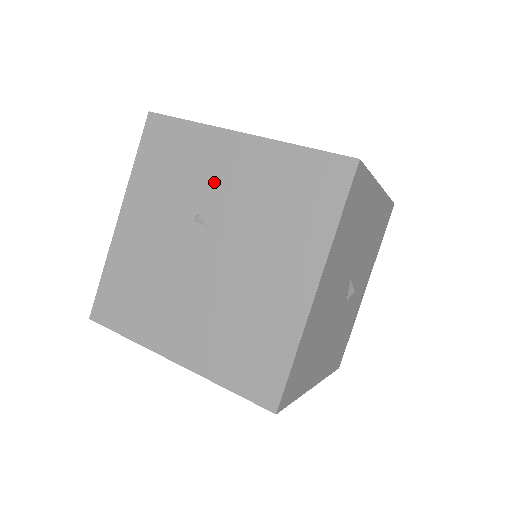
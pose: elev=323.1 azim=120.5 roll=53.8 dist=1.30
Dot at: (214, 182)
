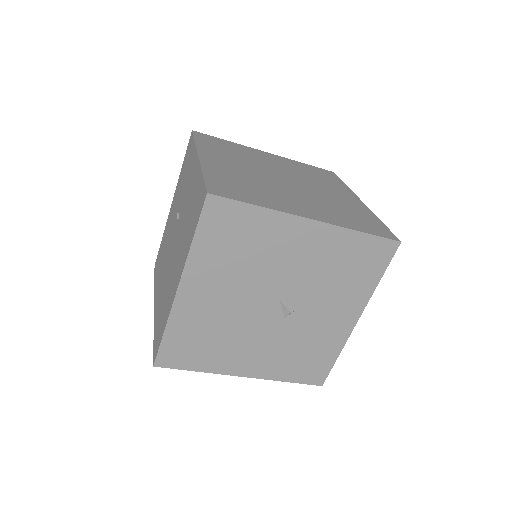
Dot at: (186, 190)
